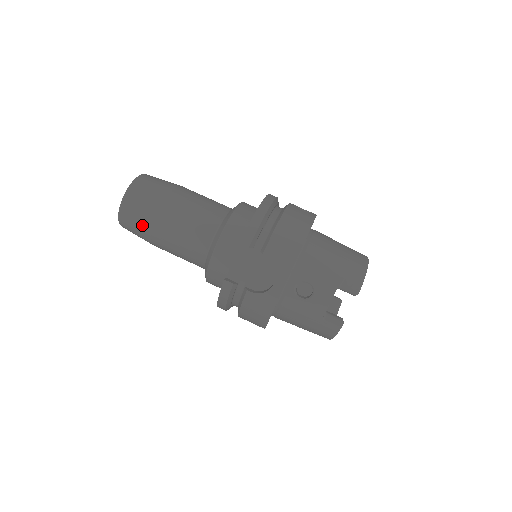
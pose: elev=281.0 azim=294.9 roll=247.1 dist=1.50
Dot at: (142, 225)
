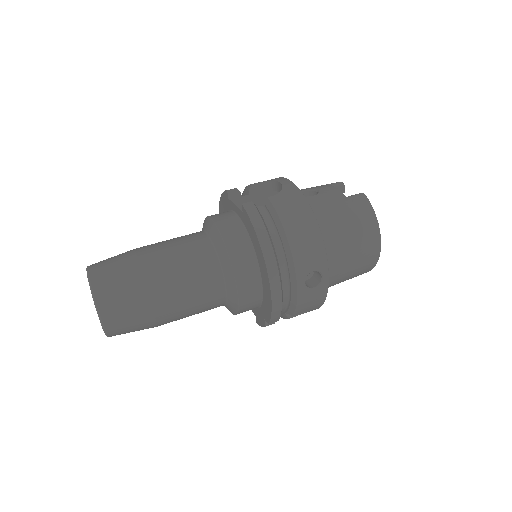
Dot at: (125, 267)
